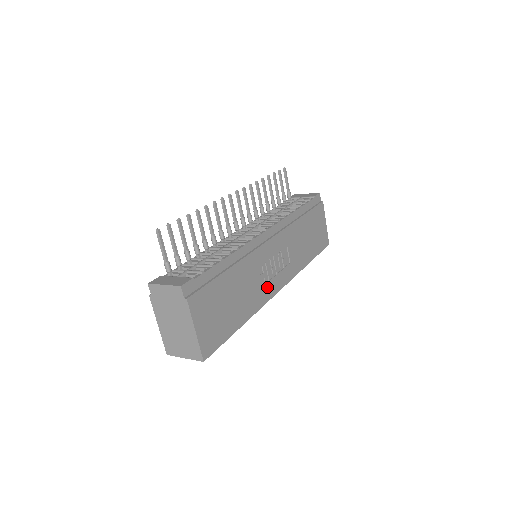
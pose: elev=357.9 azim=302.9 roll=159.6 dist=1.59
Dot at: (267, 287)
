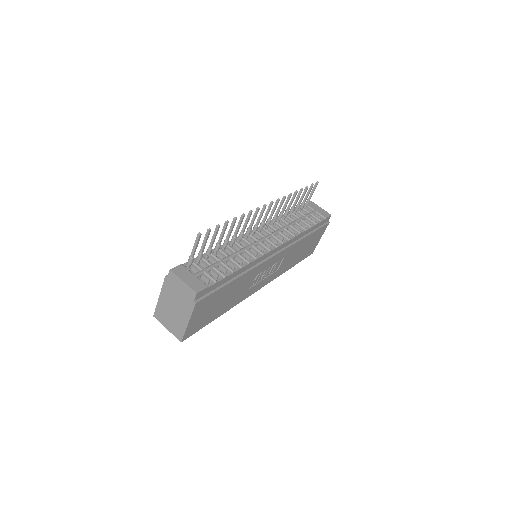
Dot at: (252, 289)
